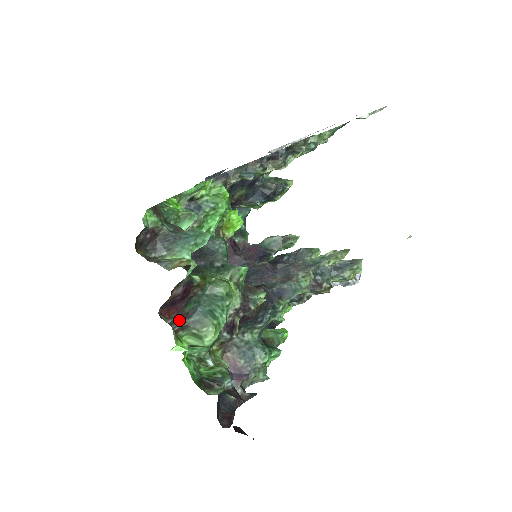
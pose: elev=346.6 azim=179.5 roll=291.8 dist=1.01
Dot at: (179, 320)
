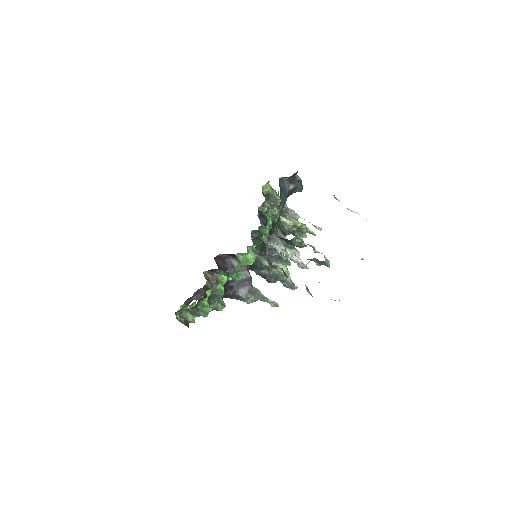
Dot at: occluded
